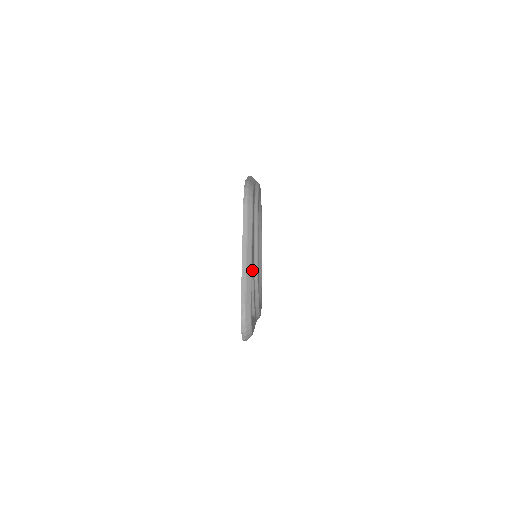
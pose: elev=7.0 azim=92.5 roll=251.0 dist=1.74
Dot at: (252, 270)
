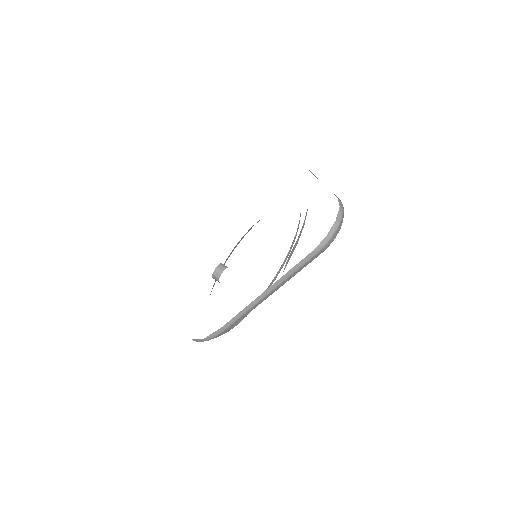
Dot at: occluded
